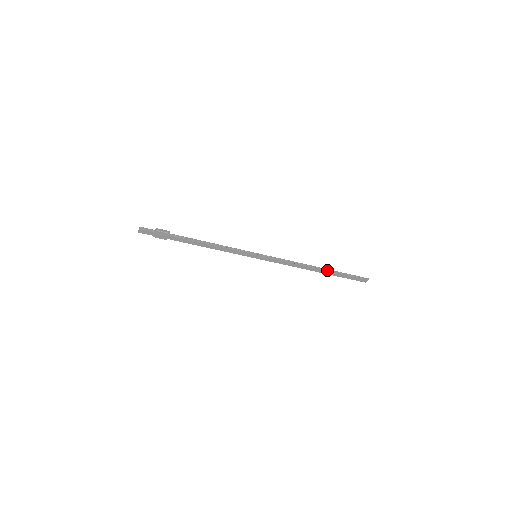
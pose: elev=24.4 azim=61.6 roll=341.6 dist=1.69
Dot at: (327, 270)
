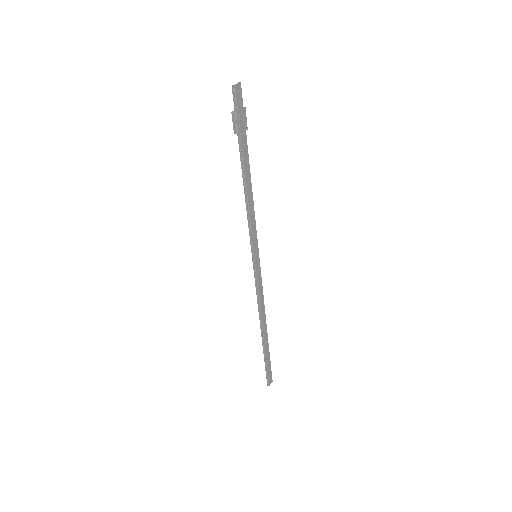
Dot at: (267, 337)
